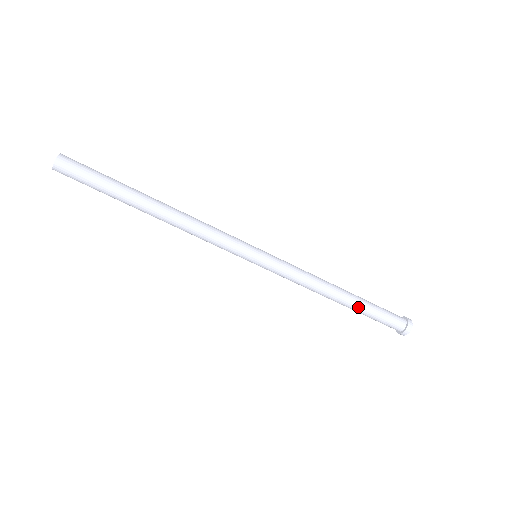
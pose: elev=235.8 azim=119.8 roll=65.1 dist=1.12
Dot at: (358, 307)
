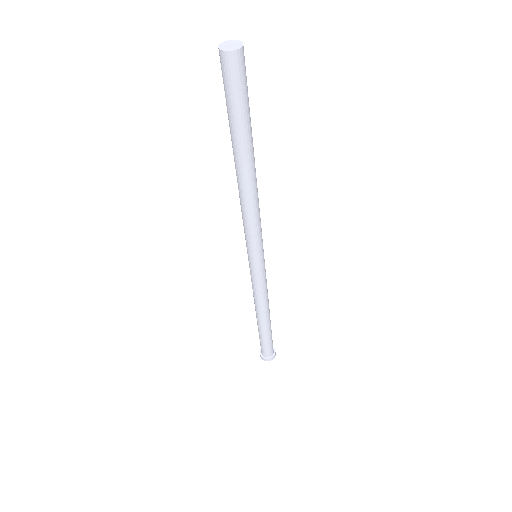
Dot at: (270, 327)
